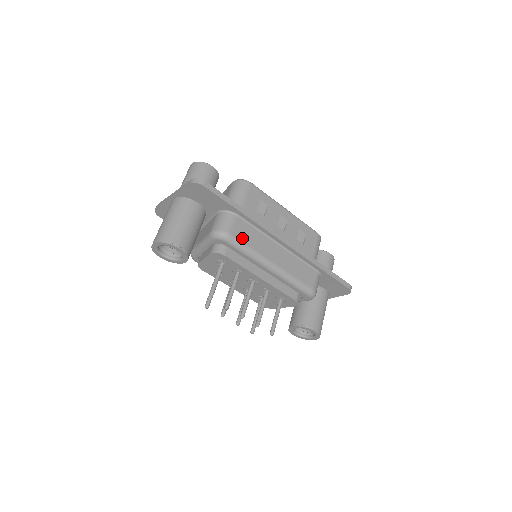
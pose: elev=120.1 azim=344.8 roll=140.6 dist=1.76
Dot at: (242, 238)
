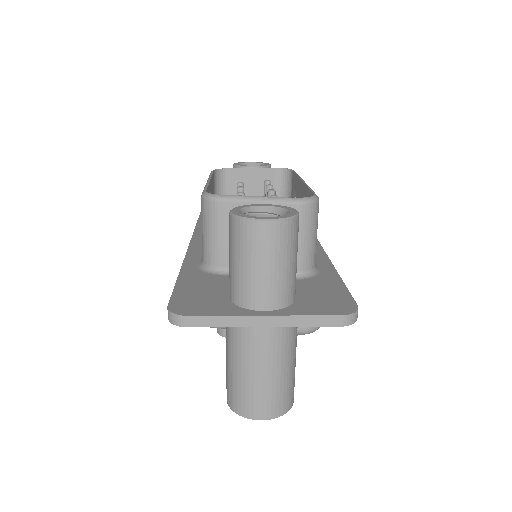
Dot at: occluded
